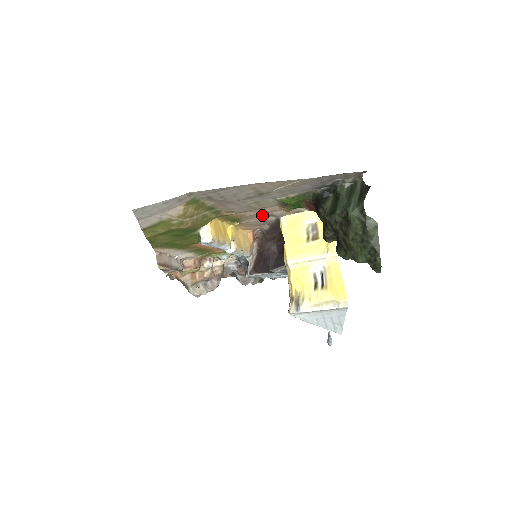
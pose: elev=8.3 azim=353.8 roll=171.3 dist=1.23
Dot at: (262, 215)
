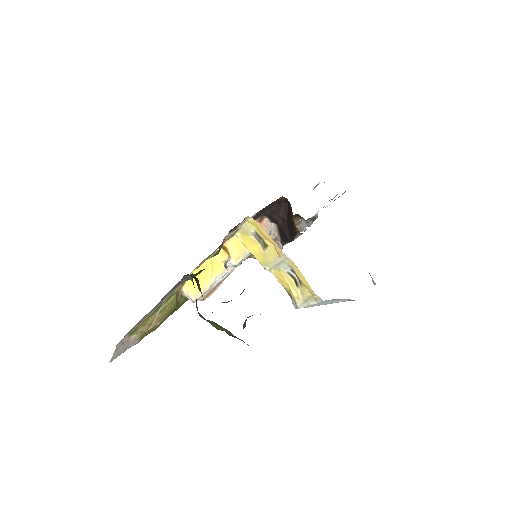
Dot at: occluded
